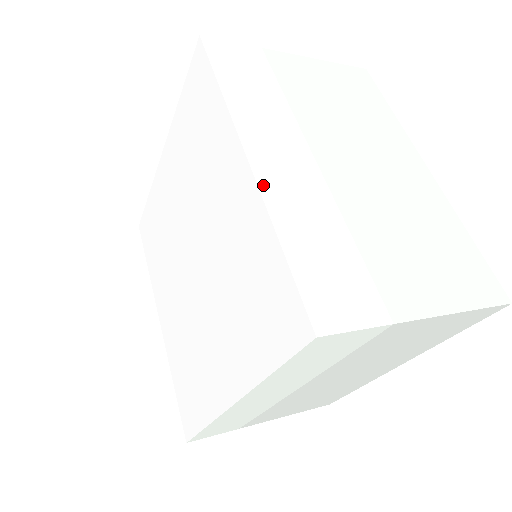
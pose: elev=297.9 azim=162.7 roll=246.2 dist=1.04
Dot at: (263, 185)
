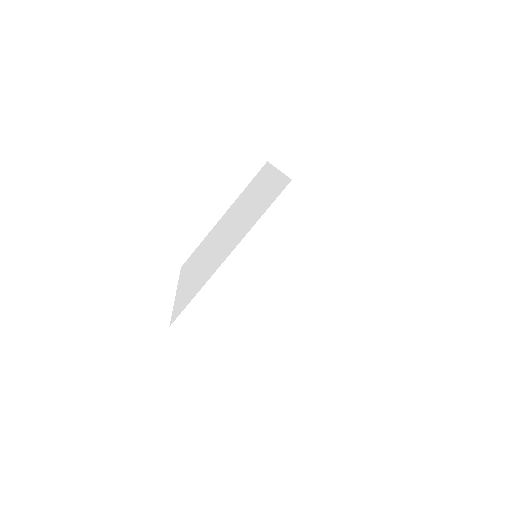
Dot at: (219, 272)
